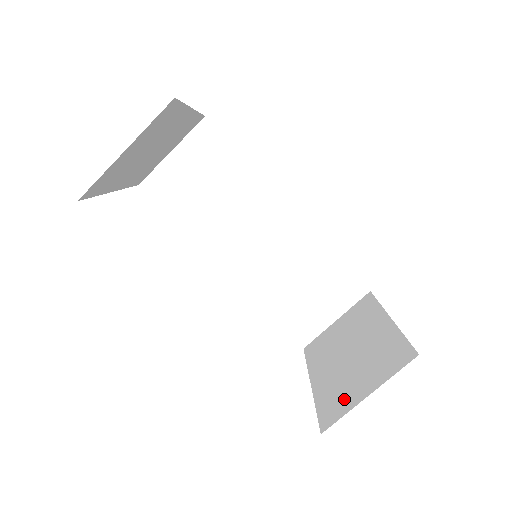
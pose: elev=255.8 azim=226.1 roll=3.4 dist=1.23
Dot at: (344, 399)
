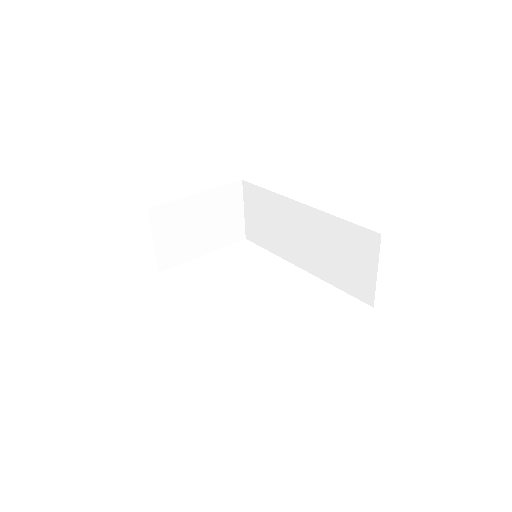
Dot at: occluded
